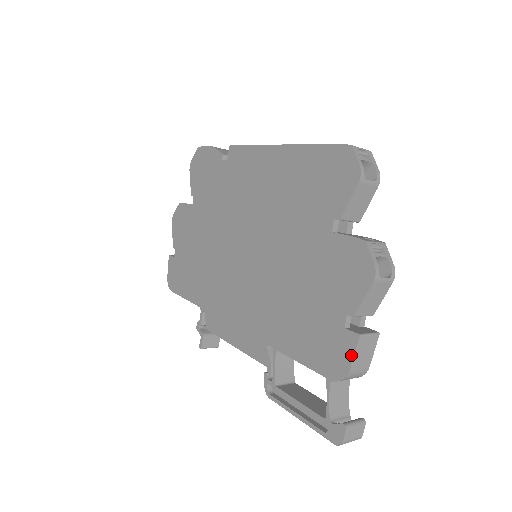
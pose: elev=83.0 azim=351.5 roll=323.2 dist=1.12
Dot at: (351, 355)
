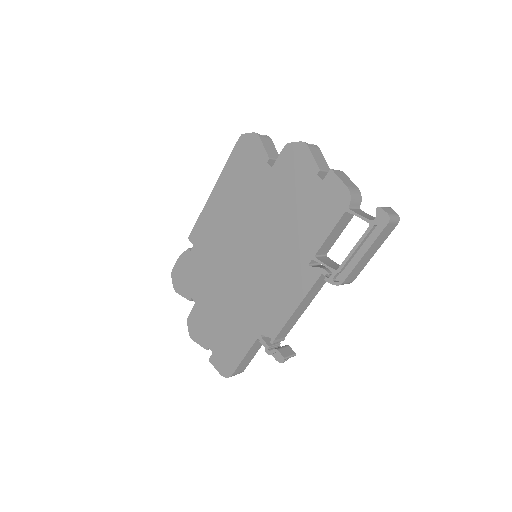
Dot at: (339, 181)
